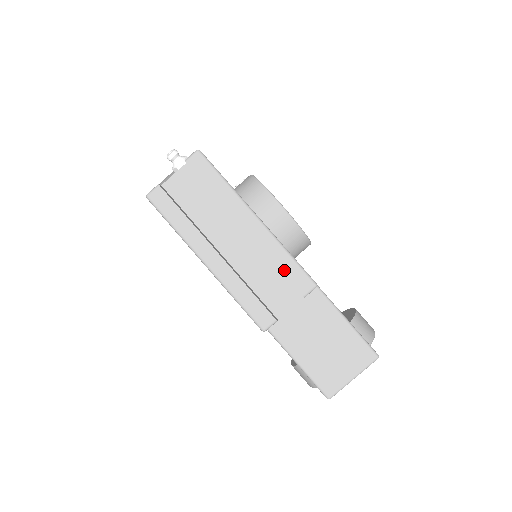
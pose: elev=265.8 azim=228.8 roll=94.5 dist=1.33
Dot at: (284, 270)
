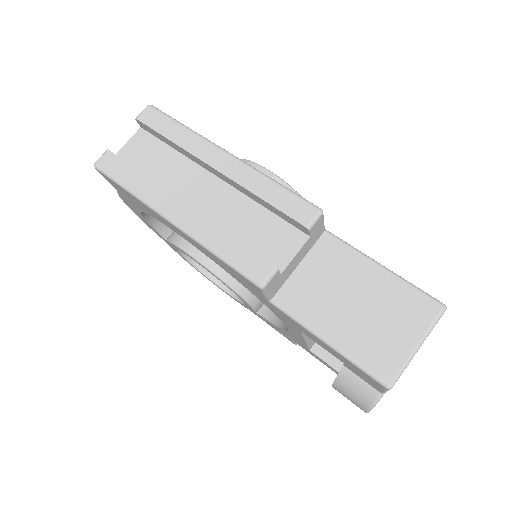
Dot at: (273, 202)
